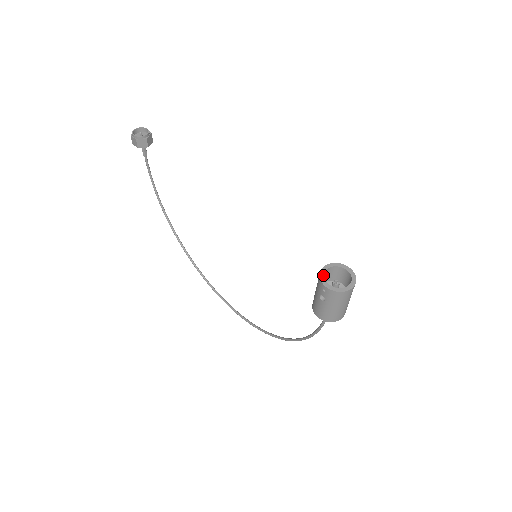
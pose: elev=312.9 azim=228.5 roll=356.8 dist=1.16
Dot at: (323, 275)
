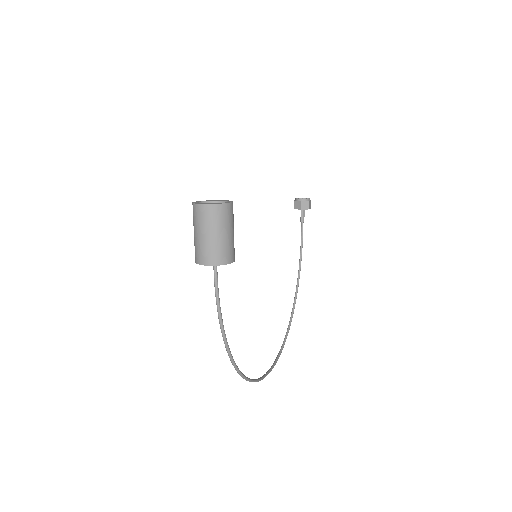
Dot at: (208, 200)
